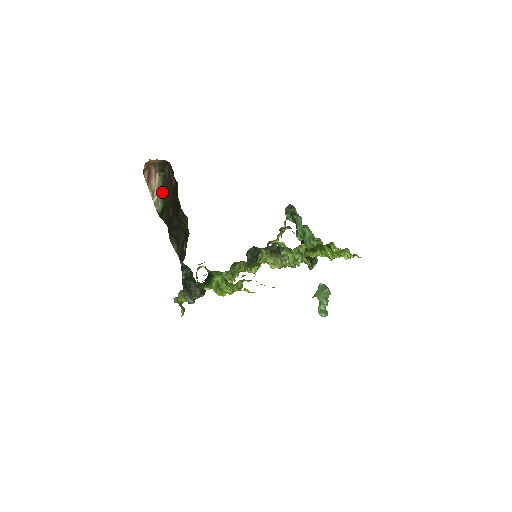
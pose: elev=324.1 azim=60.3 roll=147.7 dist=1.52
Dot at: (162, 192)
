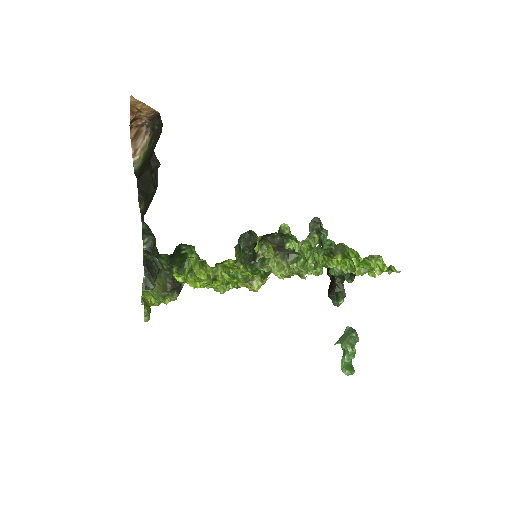
Dot at: (146, 151)
